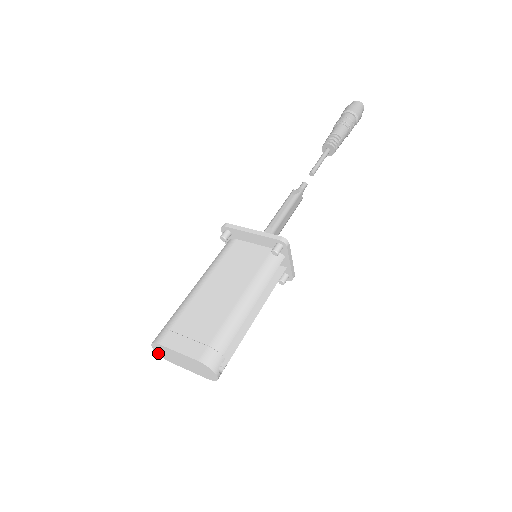
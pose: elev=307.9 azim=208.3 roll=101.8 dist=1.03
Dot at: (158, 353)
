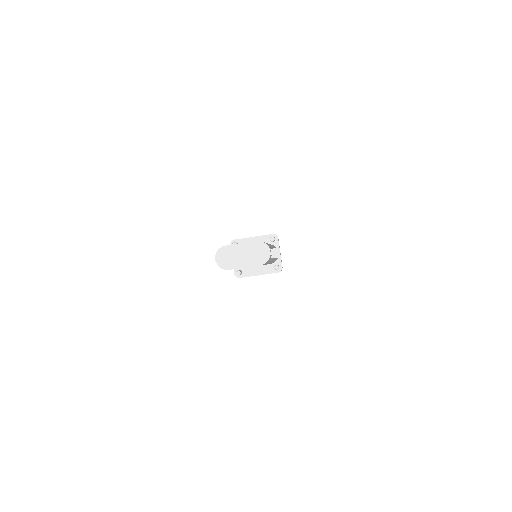
Dot at: (219, 264)
